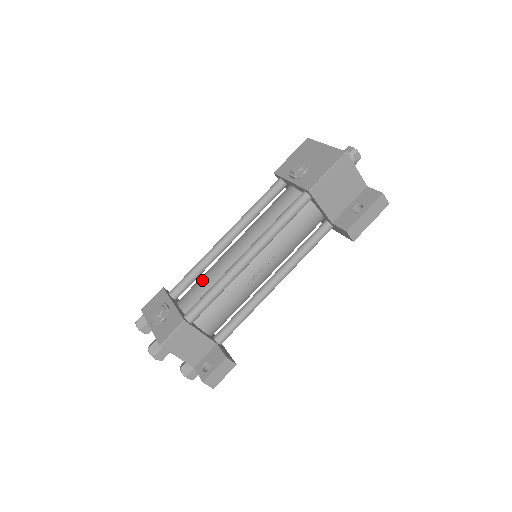
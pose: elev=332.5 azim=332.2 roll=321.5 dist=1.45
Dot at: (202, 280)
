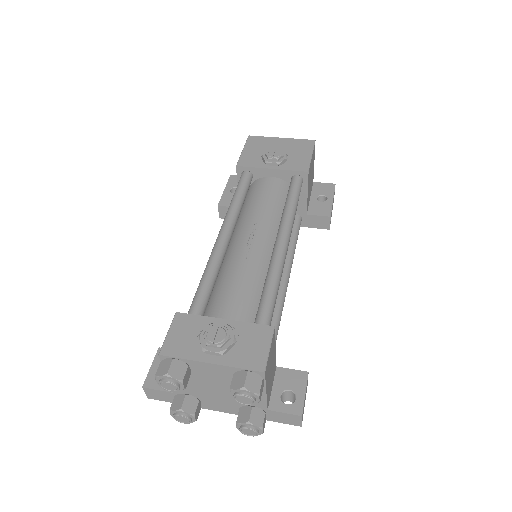
Dot at: (234, 286)
